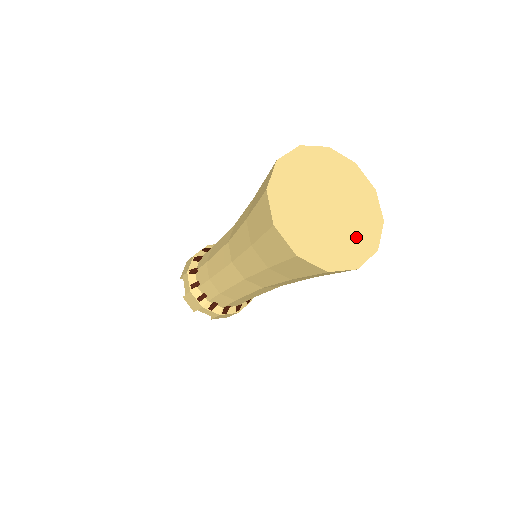
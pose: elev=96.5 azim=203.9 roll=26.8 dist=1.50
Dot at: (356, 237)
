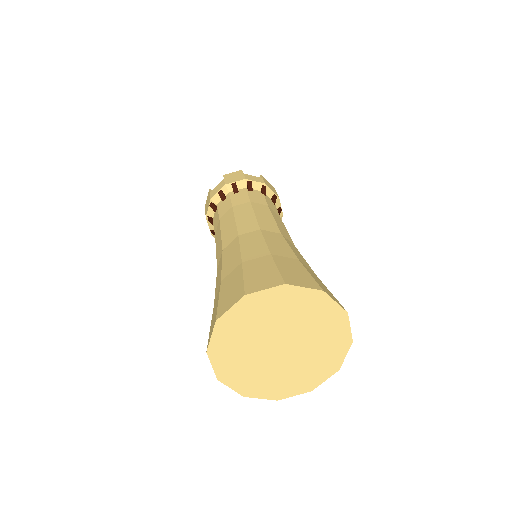
Dot at: (313, 366)
